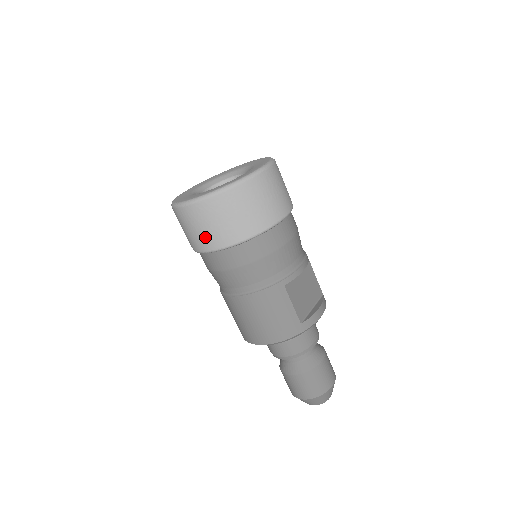
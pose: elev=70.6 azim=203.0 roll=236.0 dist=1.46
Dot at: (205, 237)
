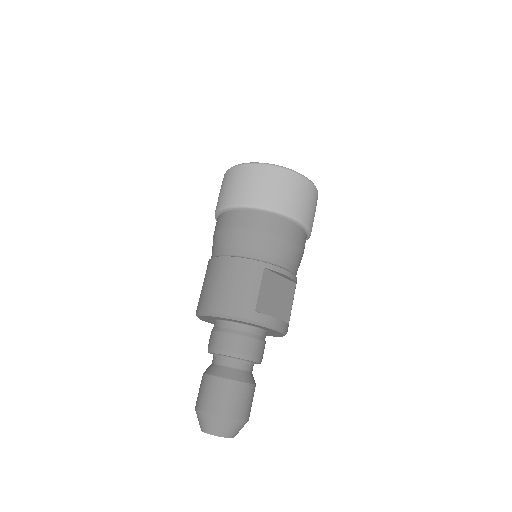
Dot at: (233, 193)
